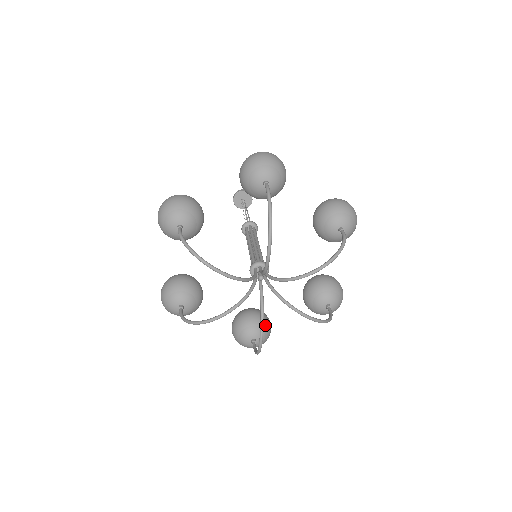
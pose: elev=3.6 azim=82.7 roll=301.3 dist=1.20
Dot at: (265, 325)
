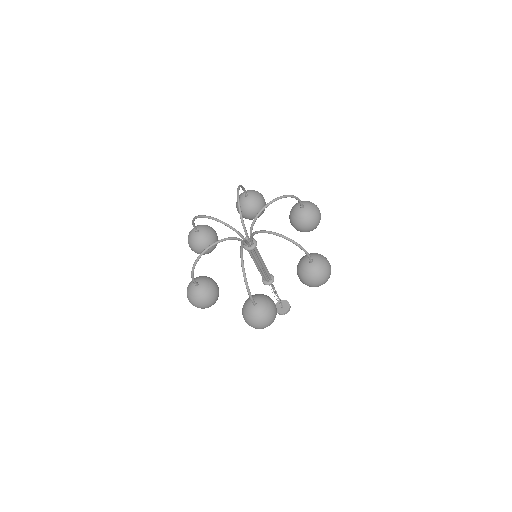
Dot at: (266, 296)
